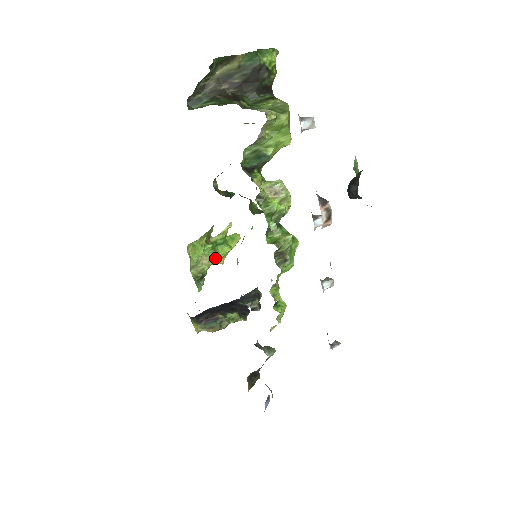
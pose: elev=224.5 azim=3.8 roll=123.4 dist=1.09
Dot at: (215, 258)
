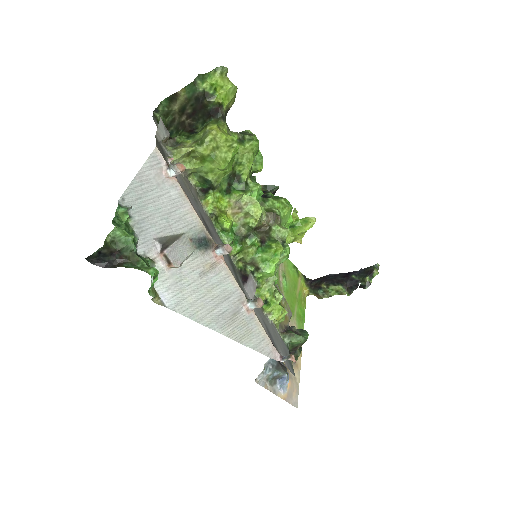
Dot at: (286, 239)
